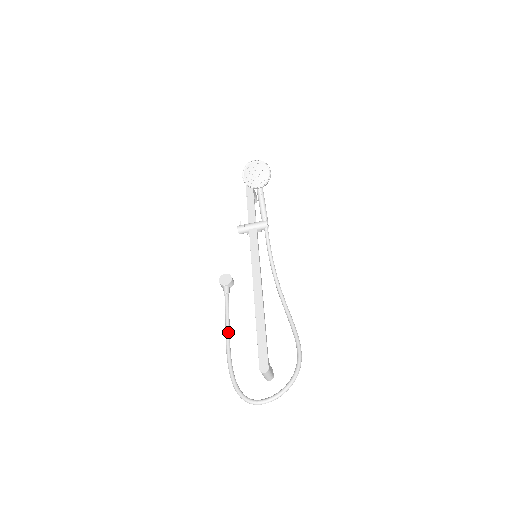
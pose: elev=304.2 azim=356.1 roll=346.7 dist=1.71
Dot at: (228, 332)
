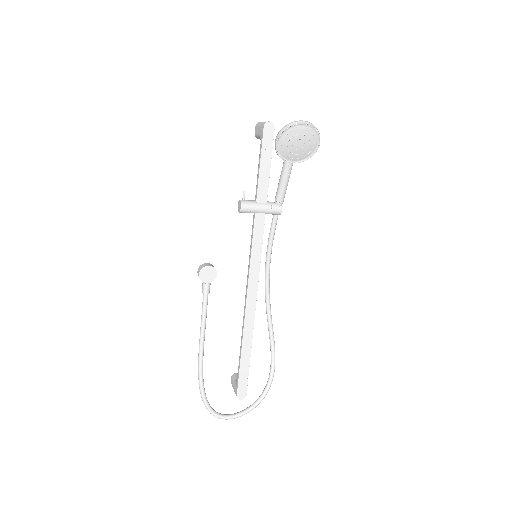
Dot at: (203, 343)
